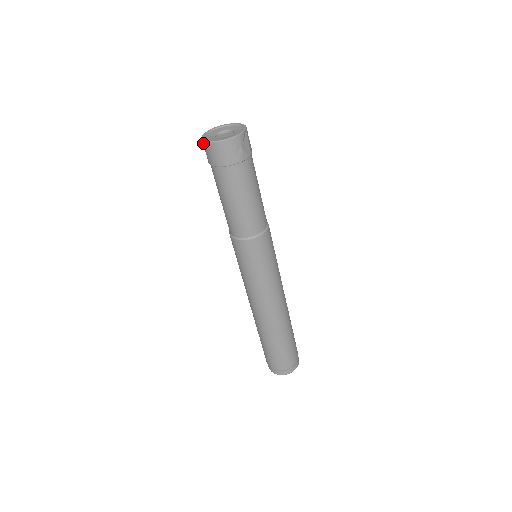
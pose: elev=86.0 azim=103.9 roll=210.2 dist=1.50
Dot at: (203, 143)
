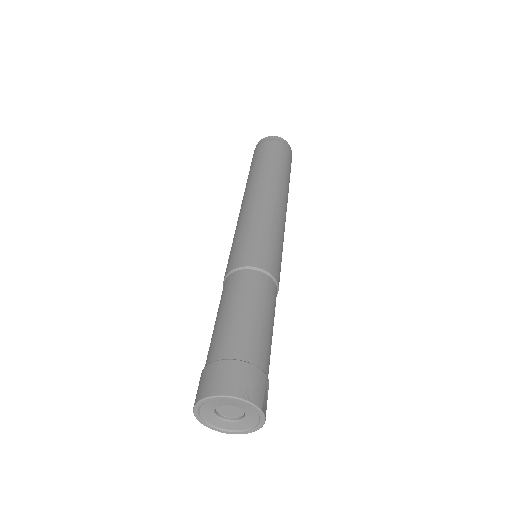
Dot at: (213, 424)
